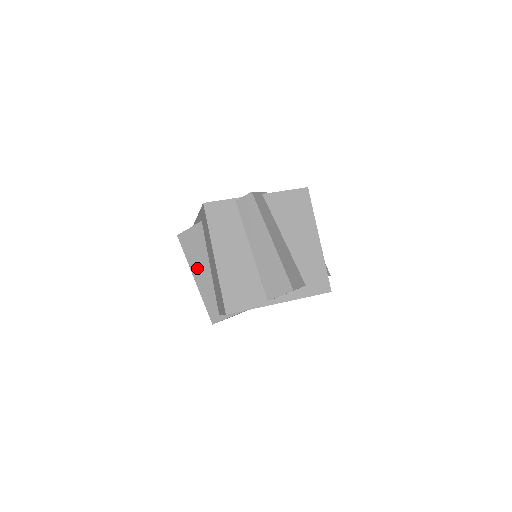
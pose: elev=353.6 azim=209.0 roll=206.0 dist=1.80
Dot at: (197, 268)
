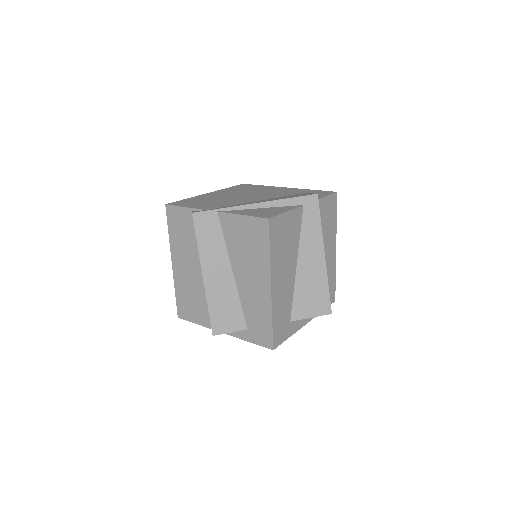
Dot at: occluded
